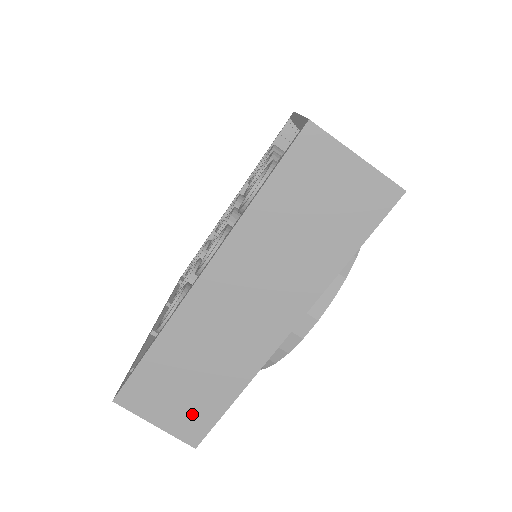
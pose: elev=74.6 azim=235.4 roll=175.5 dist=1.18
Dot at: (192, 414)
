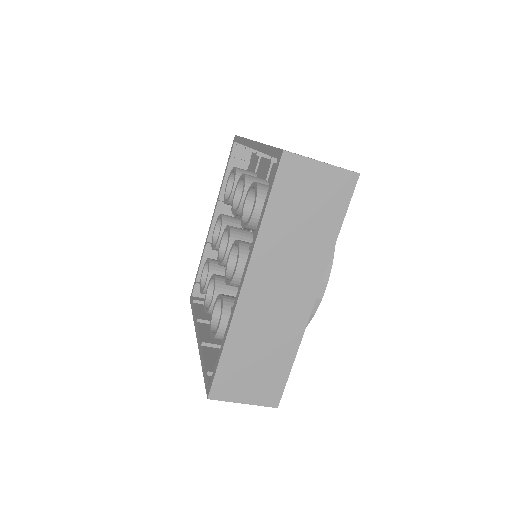
Dot at: (267, 384)
